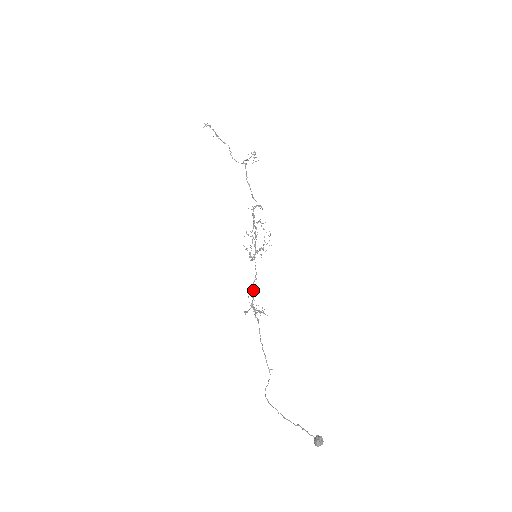
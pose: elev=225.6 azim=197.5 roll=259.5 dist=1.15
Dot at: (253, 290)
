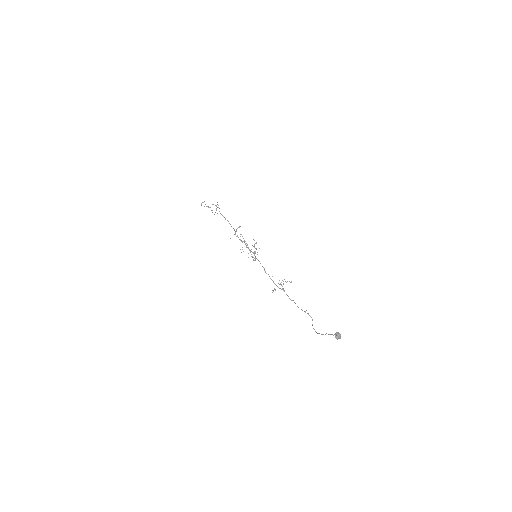
Dot at: occluded
